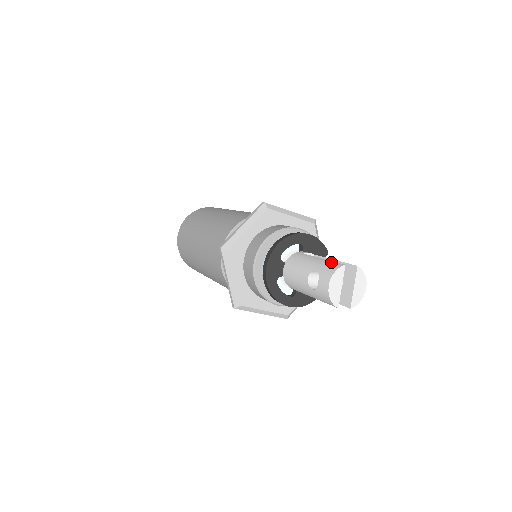
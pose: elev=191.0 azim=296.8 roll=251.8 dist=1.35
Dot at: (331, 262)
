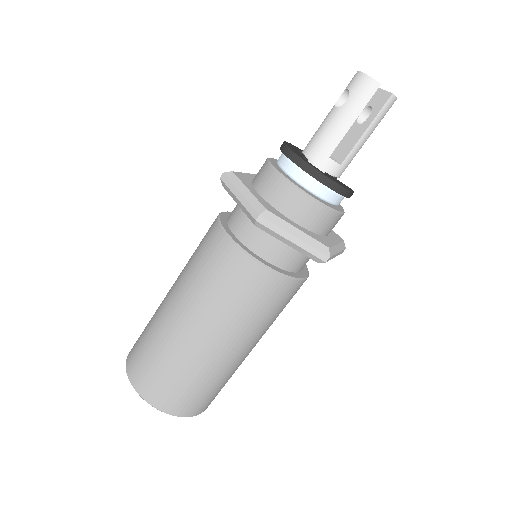
Dot at: occluded
